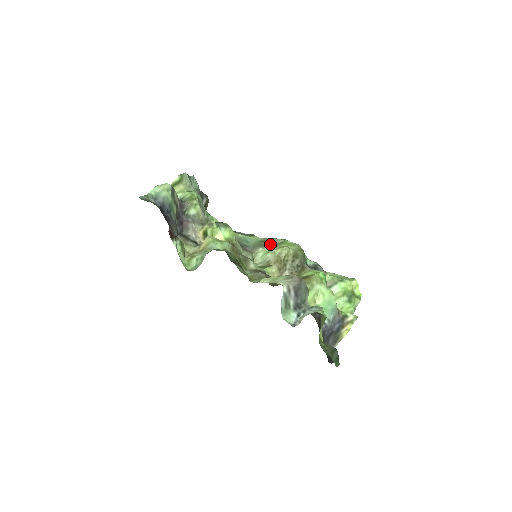
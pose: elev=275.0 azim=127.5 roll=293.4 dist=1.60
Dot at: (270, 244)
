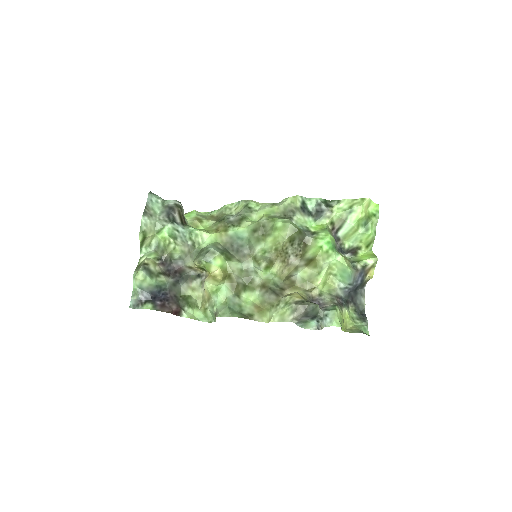
Dot at: (262, 232)
